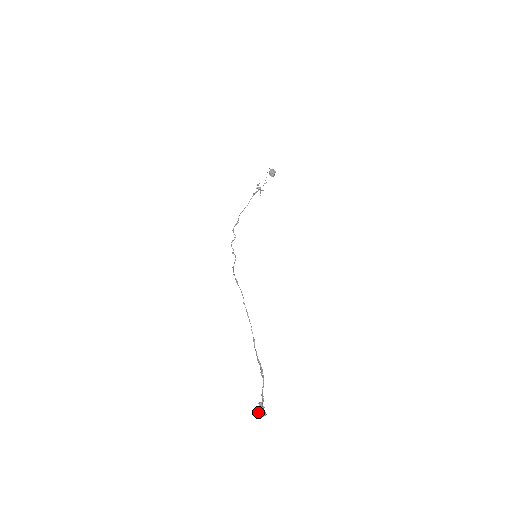
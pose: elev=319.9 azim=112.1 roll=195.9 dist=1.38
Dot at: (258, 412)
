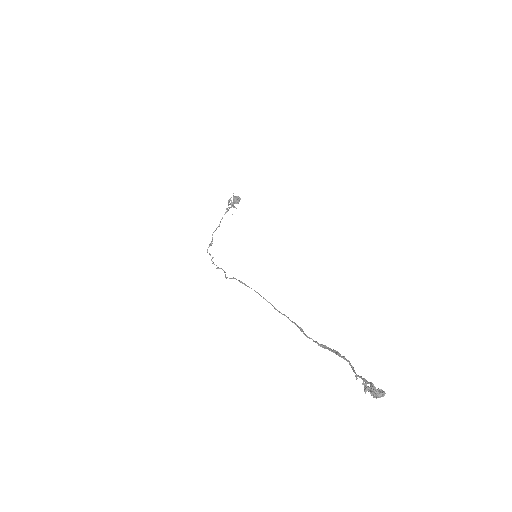
Dot at: (373, 389)
